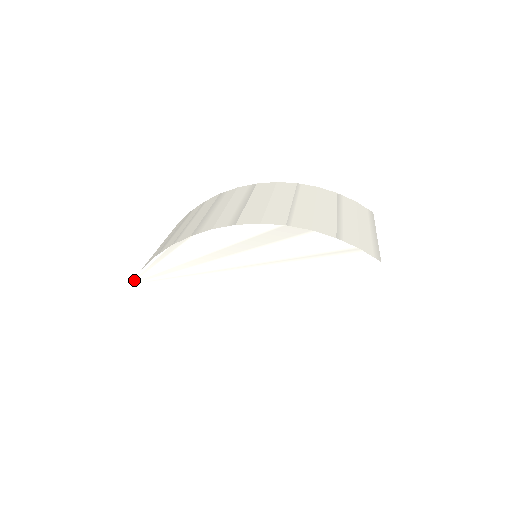
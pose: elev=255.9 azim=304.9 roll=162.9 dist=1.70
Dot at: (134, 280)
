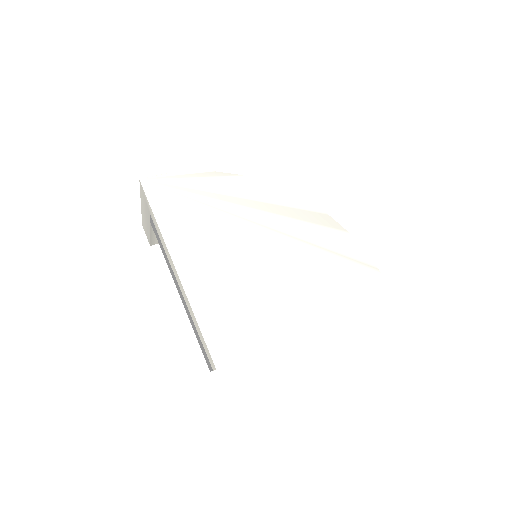
Dot at: (147, 178)
